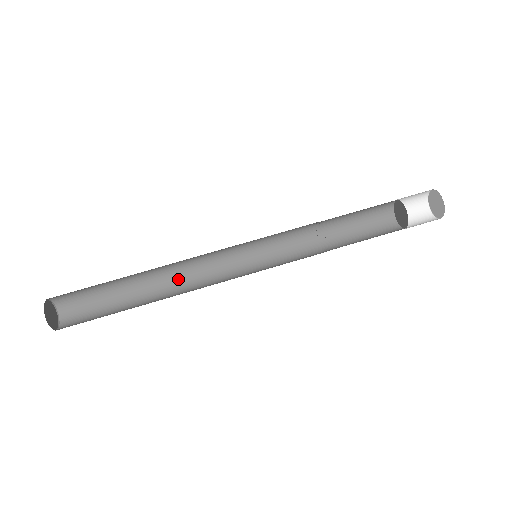
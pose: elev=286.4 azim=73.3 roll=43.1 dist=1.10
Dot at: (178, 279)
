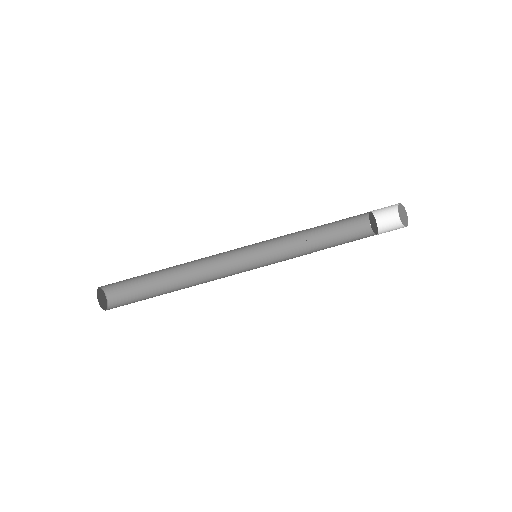
Dot at: (197, 276)
